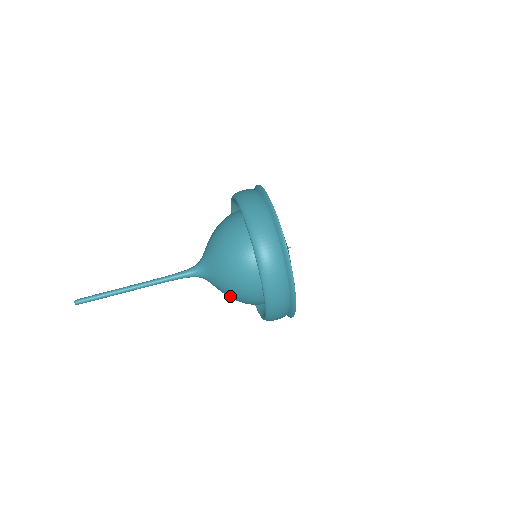
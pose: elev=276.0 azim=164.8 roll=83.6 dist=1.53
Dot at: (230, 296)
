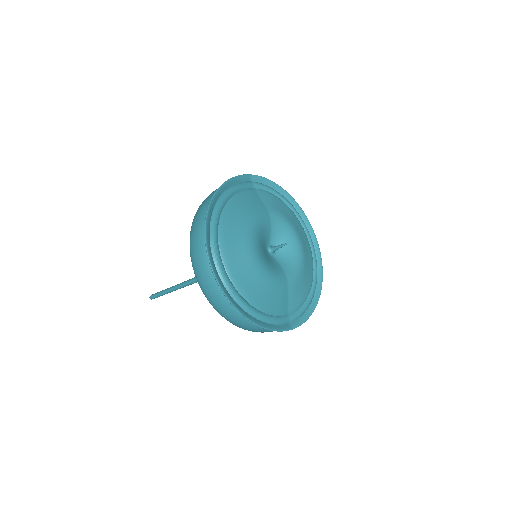
Dot at: occluded
